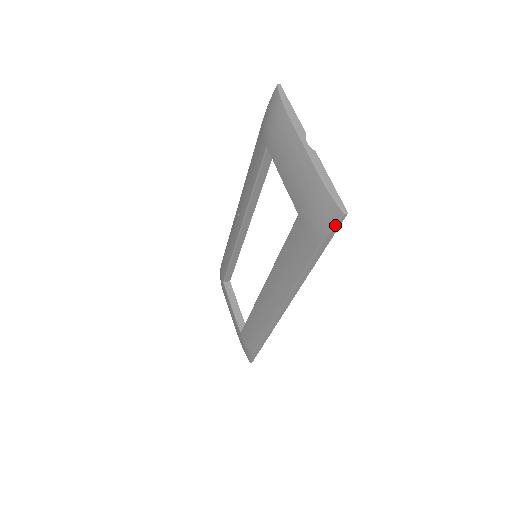
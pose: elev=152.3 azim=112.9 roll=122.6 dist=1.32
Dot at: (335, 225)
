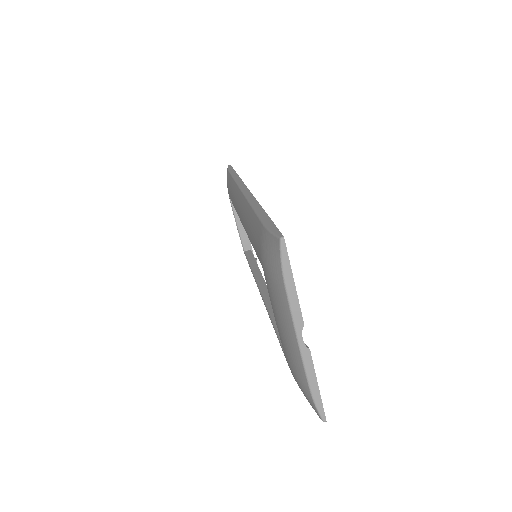
Dot at: occluded
